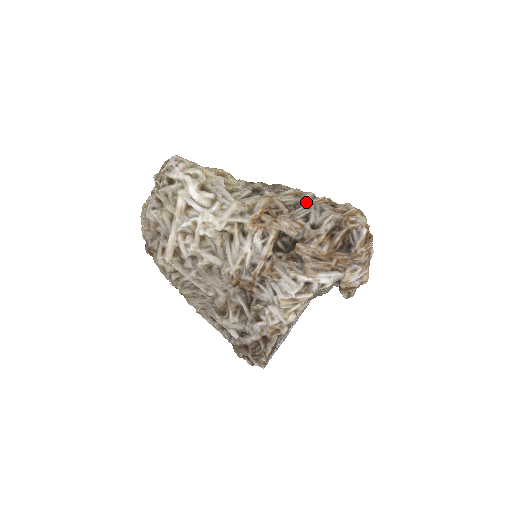
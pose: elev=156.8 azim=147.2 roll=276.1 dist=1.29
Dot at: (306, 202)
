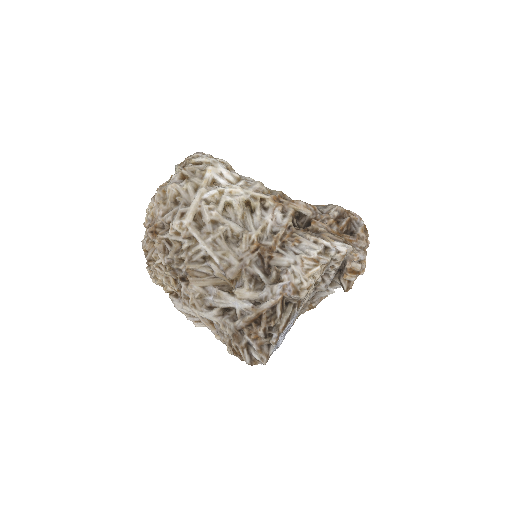
Dot at: occluded
